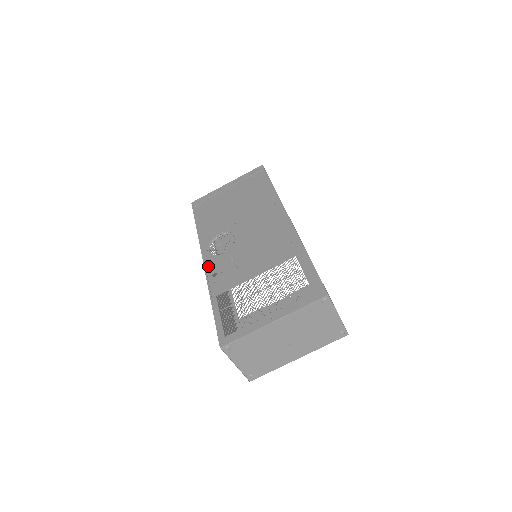
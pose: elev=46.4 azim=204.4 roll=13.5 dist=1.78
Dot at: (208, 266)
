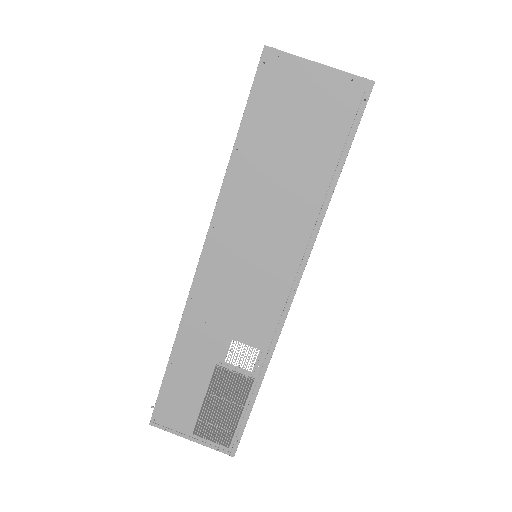
Dot at: (207, 237)
